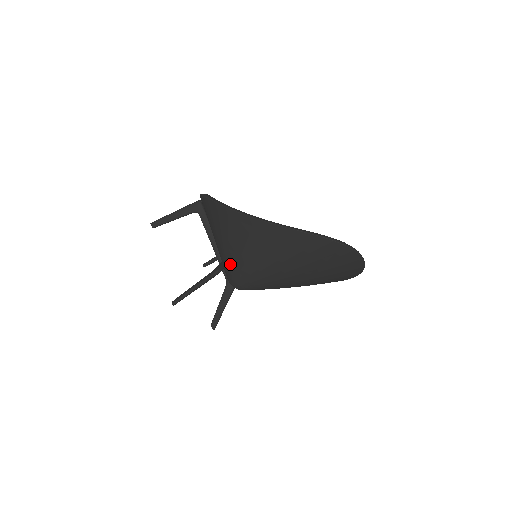
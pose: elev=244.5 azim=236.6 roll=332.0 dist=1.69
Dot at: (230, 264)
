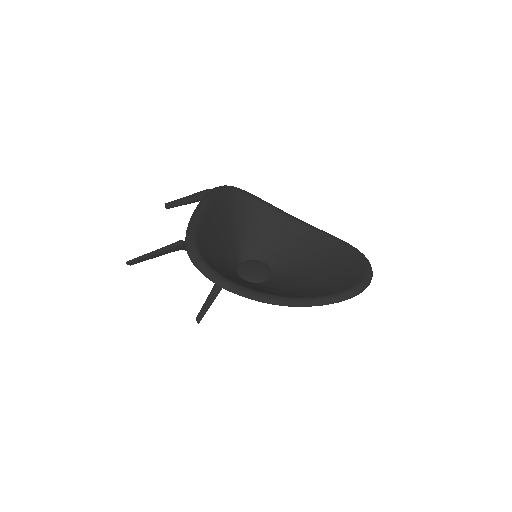
Dot at: occluded
